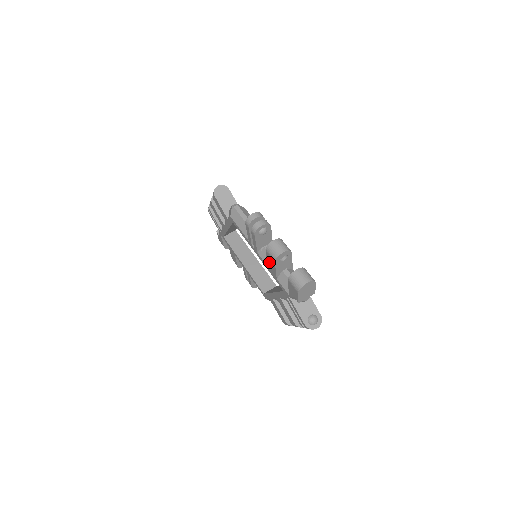
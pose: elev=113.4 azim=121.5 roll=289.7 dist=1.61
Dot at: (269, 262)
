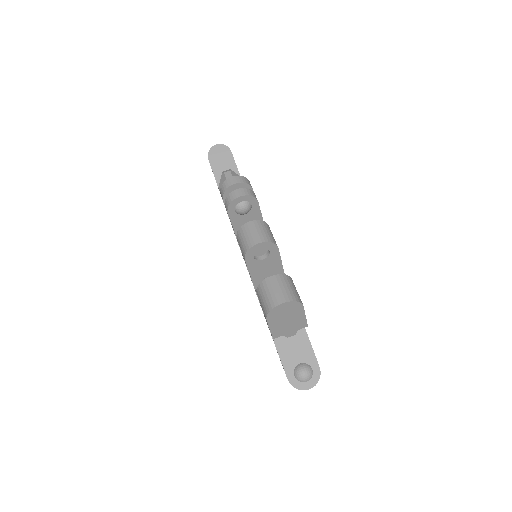
Dot at: occluded
